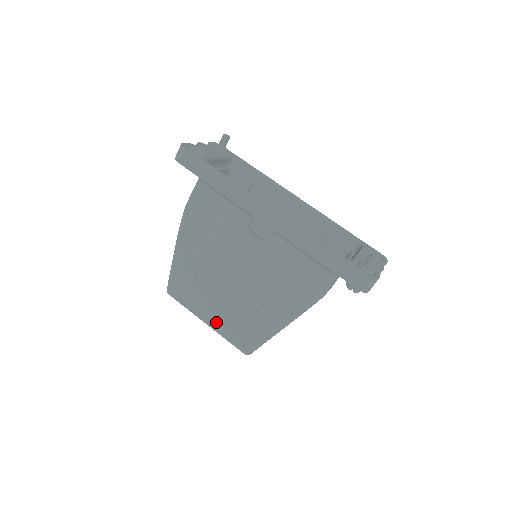
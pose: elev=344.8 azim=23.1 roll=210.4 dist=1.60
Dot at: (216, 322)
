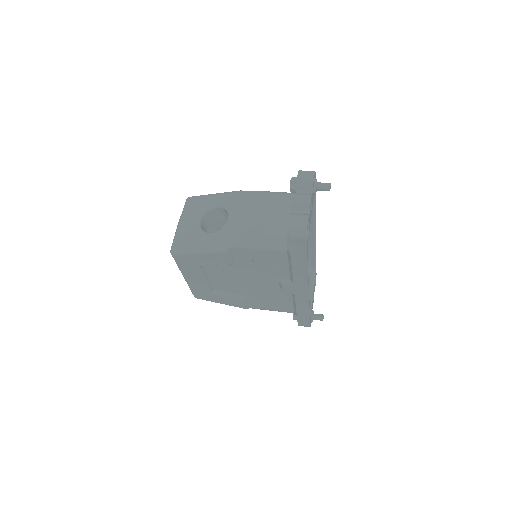
Dot at: (194, 283)
